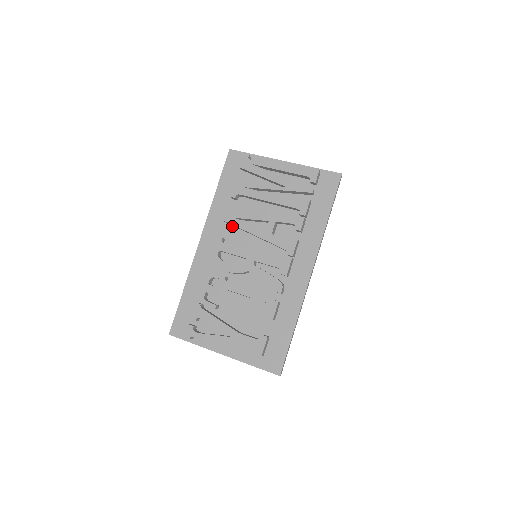
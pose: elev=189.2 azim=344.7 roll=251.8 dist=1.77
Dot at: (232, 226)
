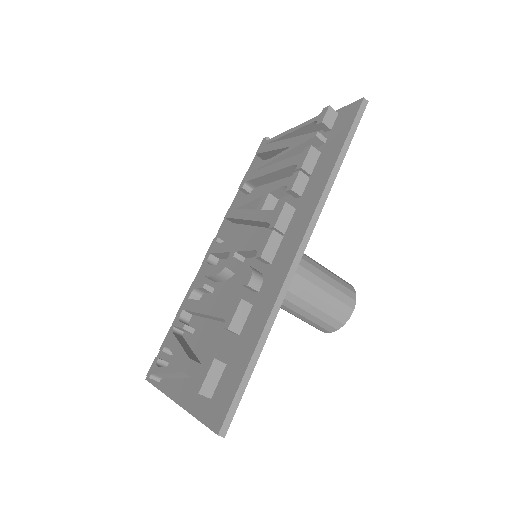
Dot at: (237, 224)
